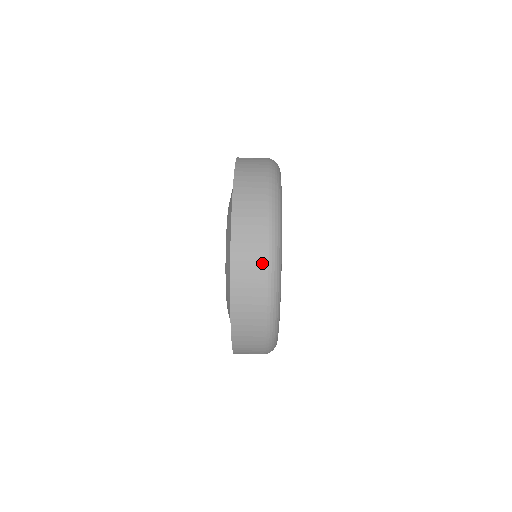
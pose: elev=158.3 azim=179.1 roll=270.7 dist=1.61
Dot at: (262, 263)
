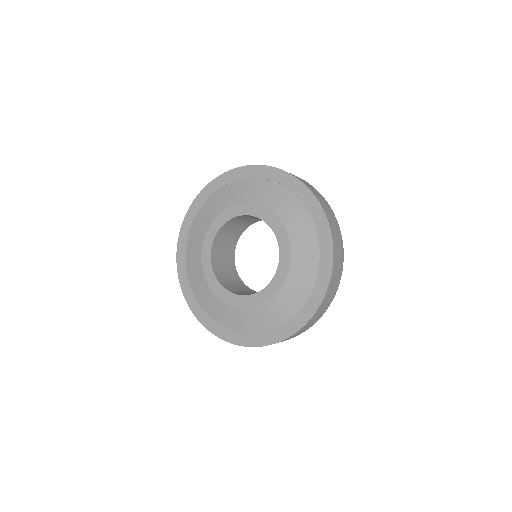
Dot at: (340, 276)
